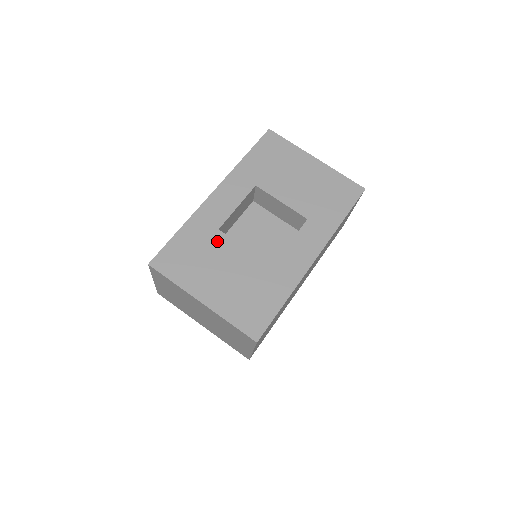
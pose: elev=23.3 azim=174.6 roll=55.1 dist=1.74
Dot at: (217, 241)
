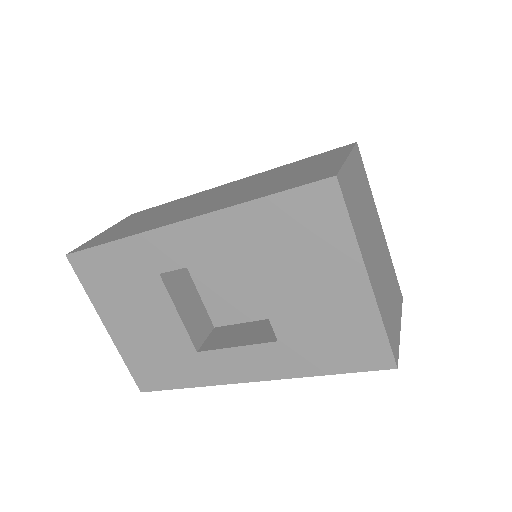
Dot at: (150, 285)
